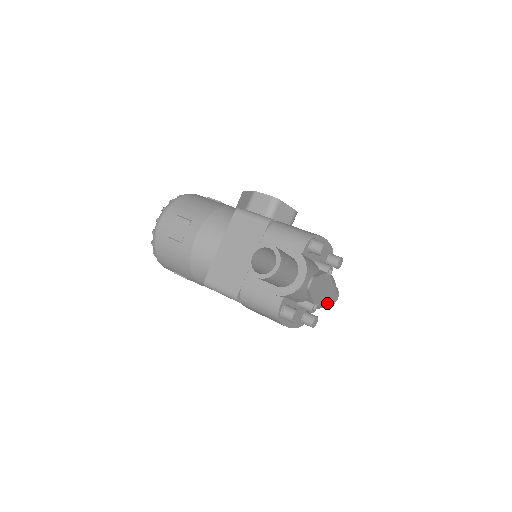
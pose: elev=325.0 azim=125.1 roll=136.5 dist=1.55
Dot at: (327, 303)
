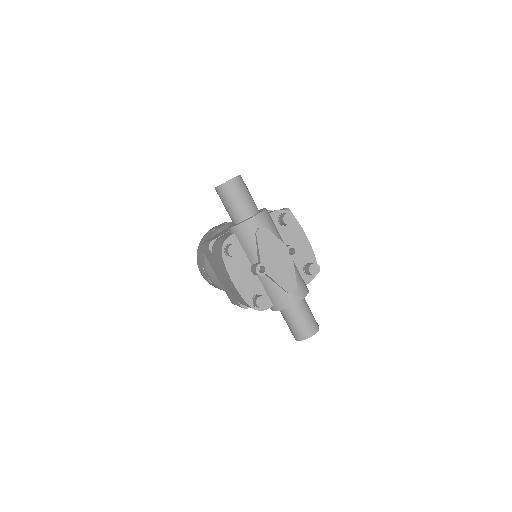
Dot at: (287, 303)
